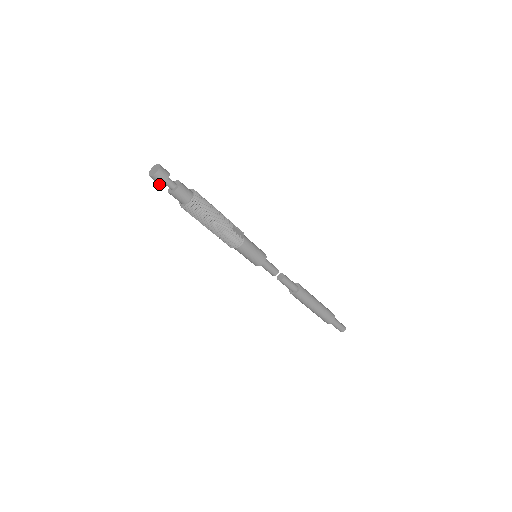
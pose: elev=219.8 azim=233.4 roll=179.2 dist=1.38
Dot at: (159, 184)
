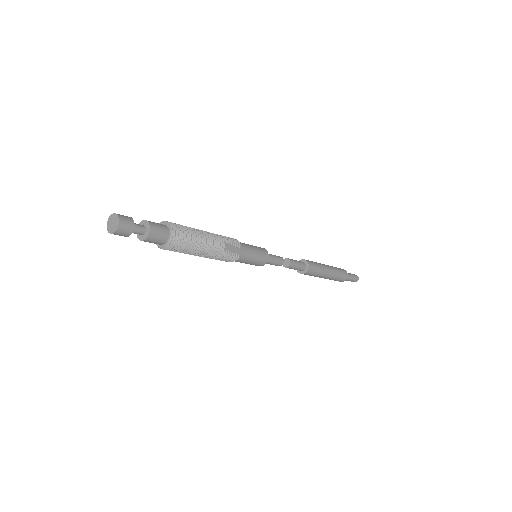
Dot at: occluded
